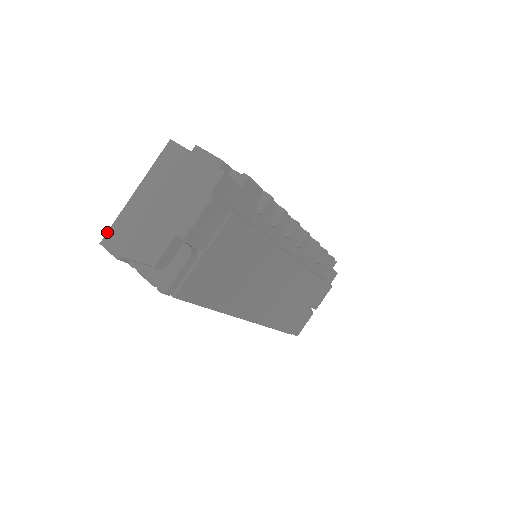
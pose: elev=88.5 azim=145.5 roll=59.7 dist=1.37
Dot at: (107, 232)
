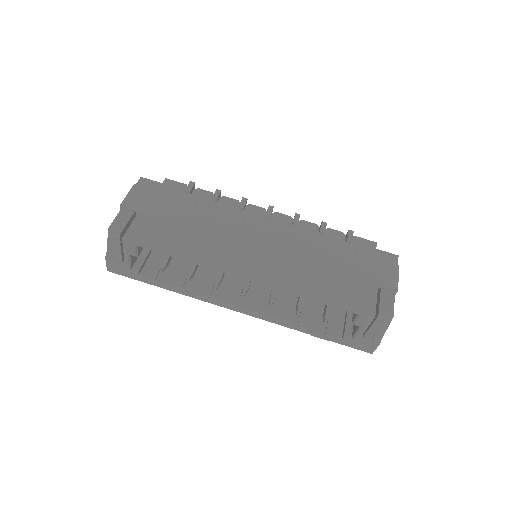
Dot at: occluded
